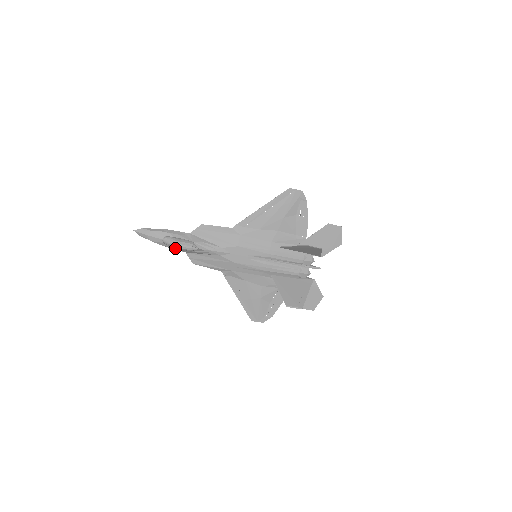
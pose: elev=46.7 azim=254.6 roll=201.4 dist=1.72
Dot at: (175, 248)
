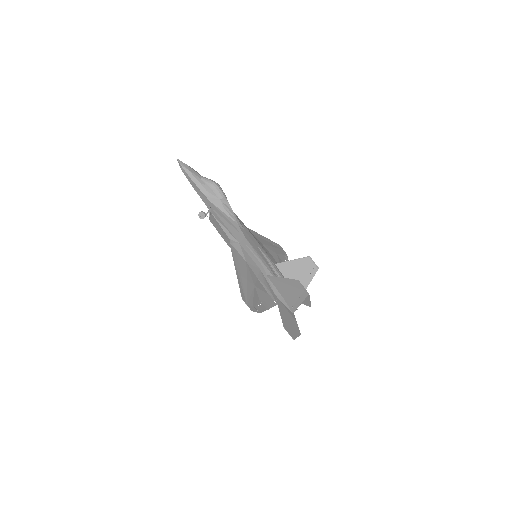
Dot at: (207, 189)
